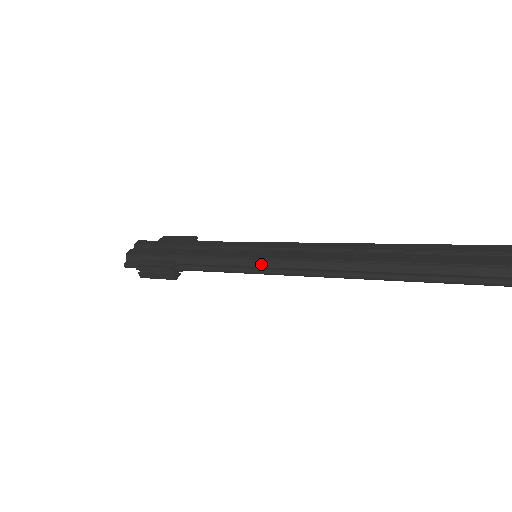
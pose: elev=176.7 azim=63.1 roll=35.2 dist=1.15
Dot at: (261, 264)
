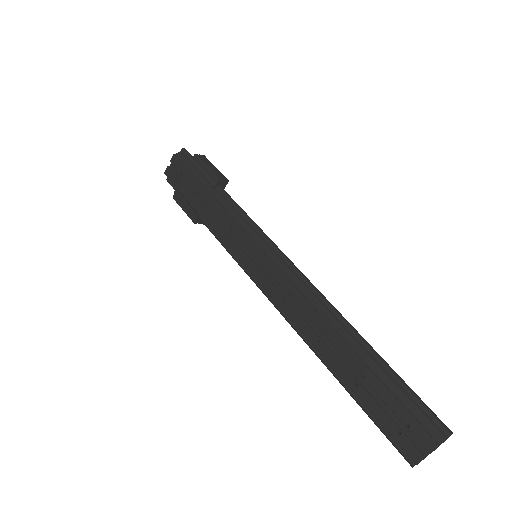
Dot at: (254, 277)
